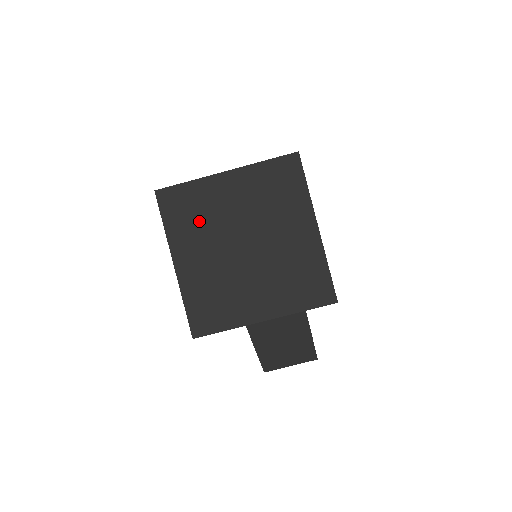
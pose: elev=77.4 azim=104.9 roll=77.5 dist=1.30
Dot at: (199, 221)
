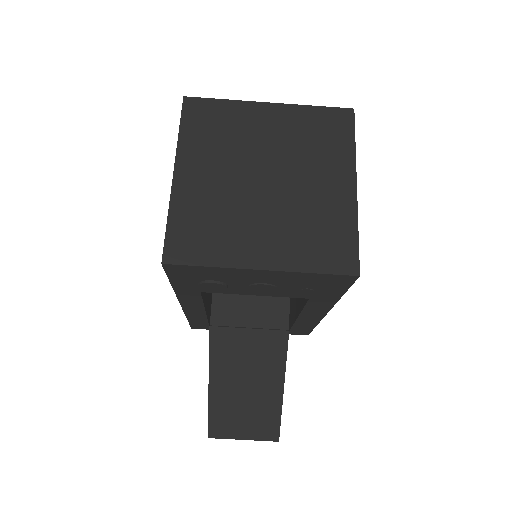
Dot at: (221, 139)
